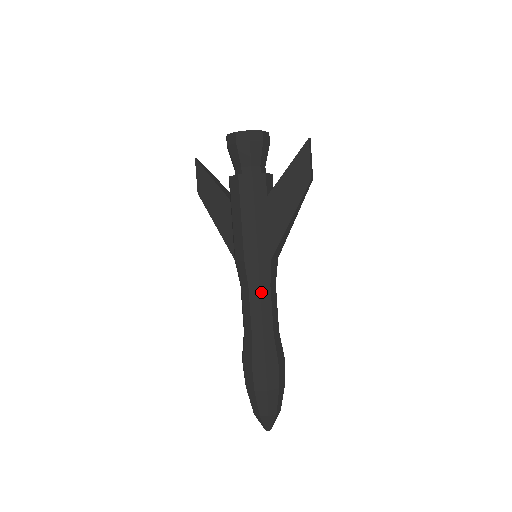
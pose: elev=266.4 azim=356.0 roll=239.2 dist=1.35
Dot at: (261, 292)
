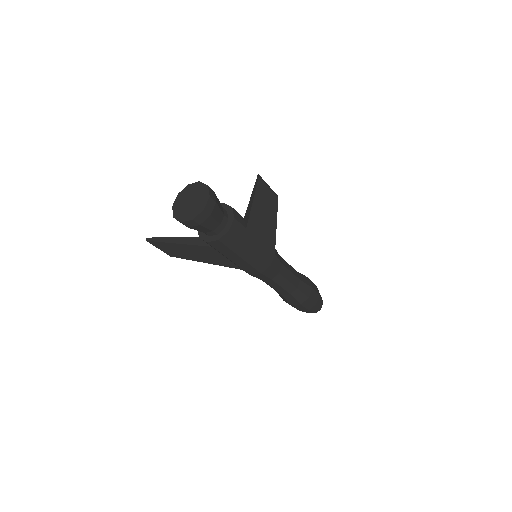
Dot at: (281, 274)
